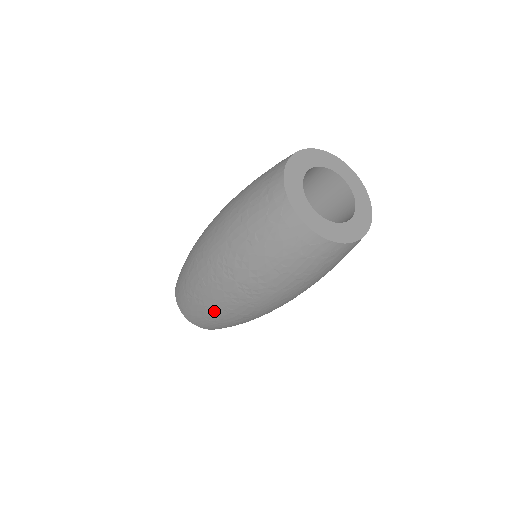
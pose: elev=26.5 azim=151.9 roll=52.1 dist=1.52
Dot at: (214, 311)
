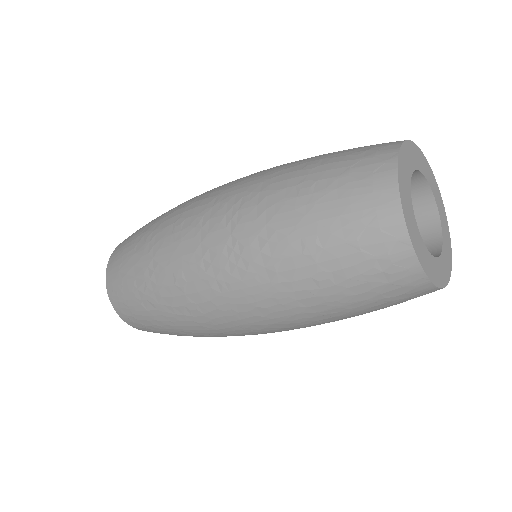
Dot at: (158, 272)
